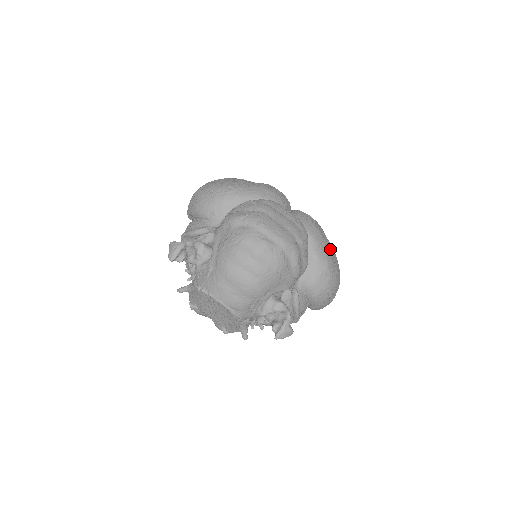
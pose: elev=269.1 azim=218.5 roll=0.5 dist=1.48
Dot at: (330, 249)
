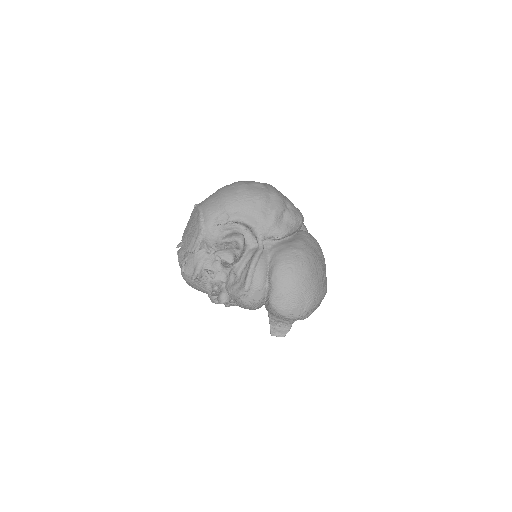
Dot at: (318, 257)
